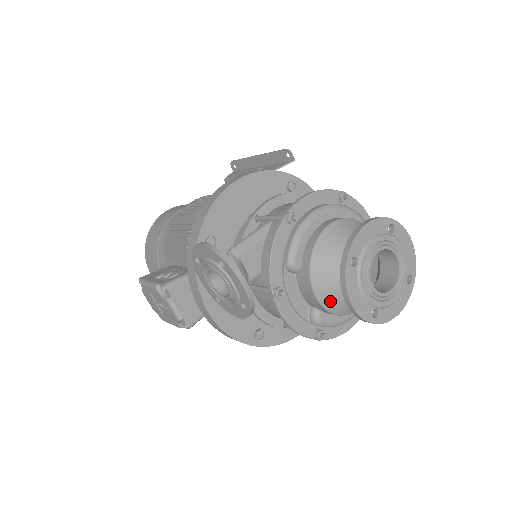
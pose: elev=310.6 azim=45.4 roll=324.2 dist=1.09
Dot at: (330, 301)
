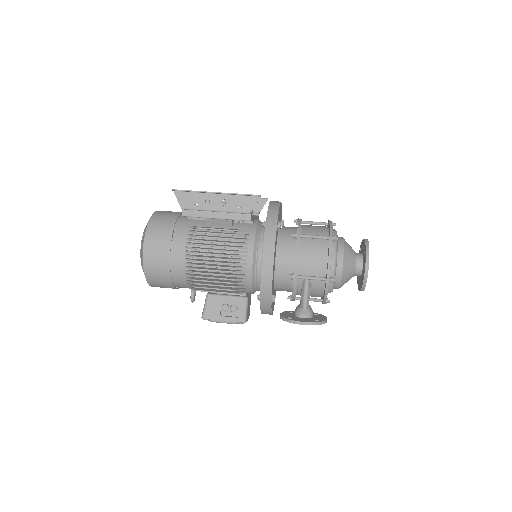
Dot at: occluded
